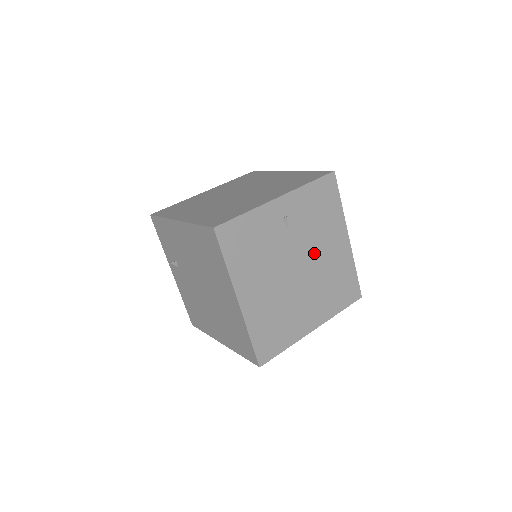
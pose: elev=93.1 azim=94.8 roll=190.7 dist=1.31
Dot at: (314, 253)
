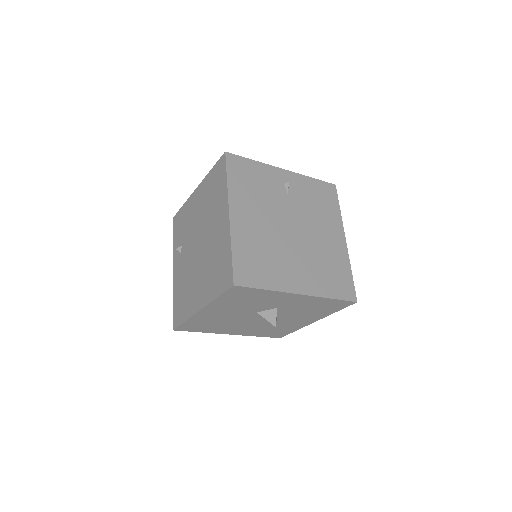
Dot at: (310, 228)
